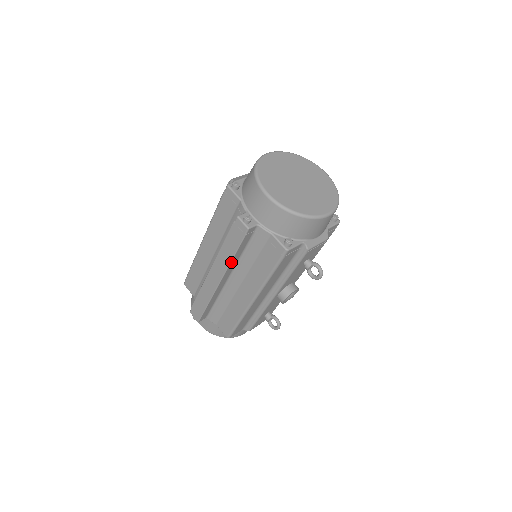
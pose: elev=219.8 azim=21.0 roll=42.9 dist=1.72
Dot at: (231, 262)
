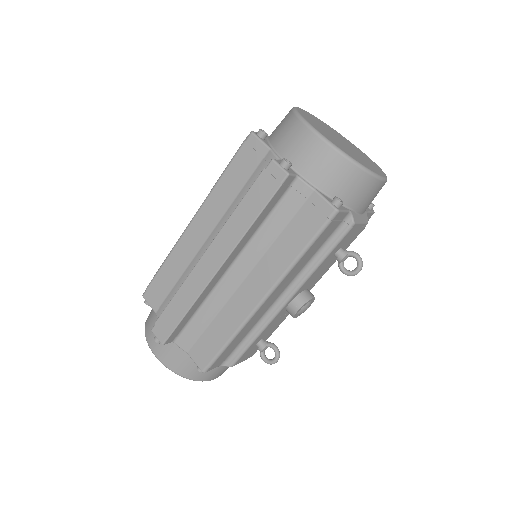
Dot at: (246, 233)
